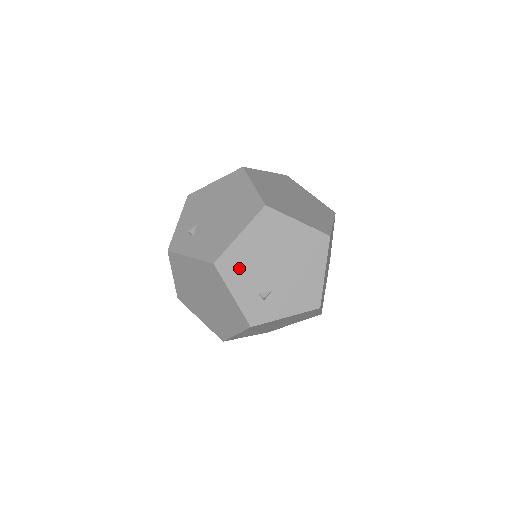
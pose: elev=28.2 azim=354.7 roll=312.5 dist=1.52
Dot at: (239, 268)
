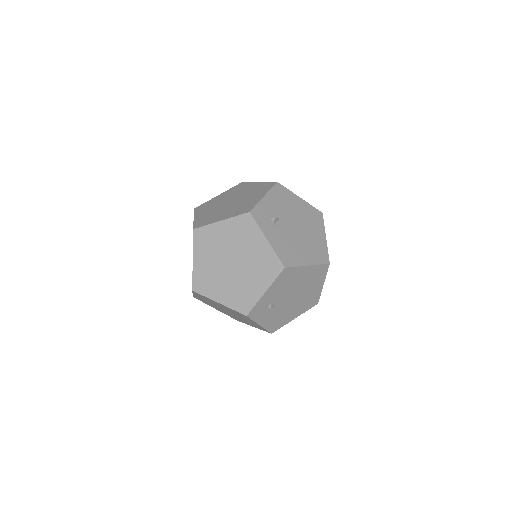
Dot at: (286, 281)
